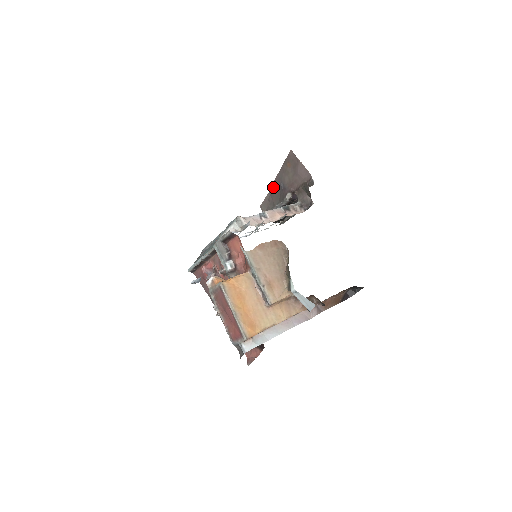
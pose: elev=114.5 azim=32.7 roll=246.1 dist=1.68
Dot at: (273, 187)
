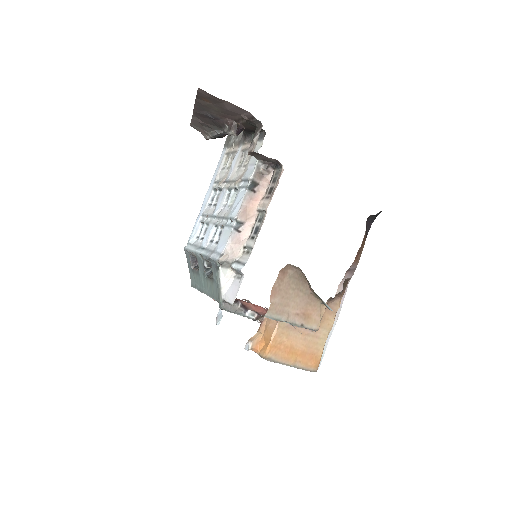
Dot at: (196, 114)
